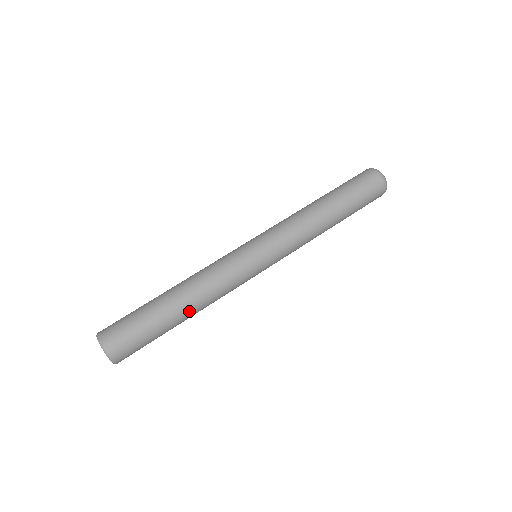
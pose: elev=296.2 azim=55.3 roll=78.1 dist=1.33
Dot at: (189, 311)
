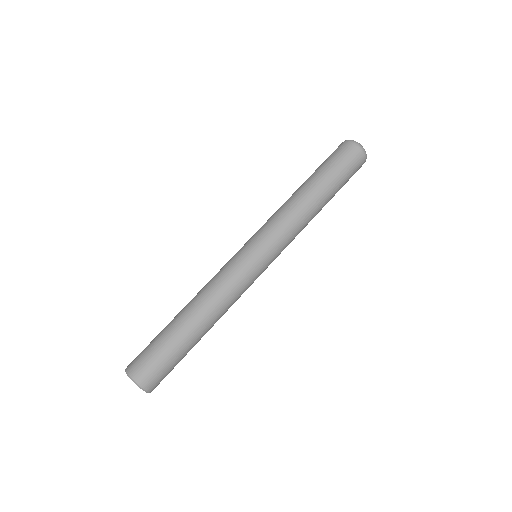
Dot at: occluded
